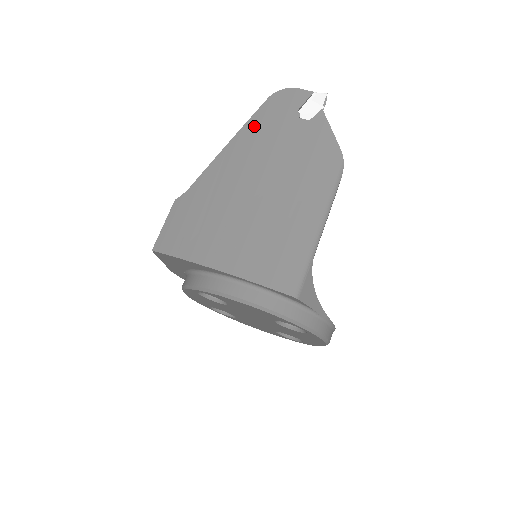
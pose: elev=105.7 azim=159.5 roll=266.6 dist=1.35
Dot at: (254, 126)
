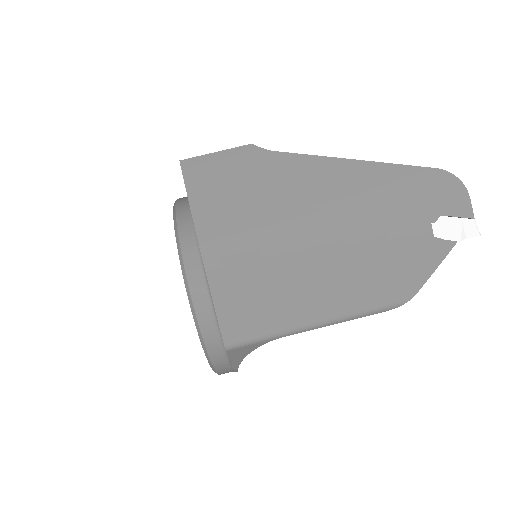
Dot at: (392, 177)
